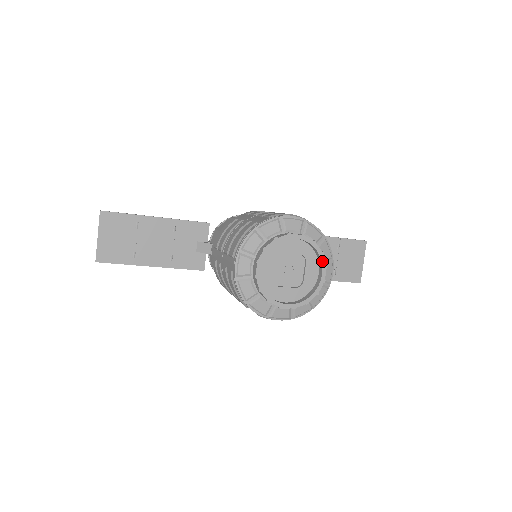
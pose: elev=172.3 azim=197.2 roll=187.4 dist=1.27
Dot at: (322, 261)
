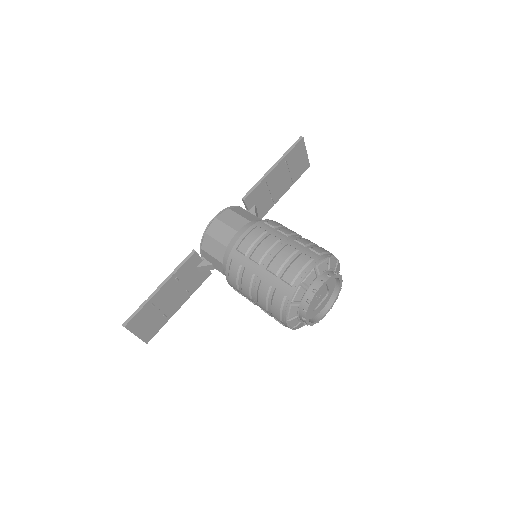
Dot at: (338, 277)
